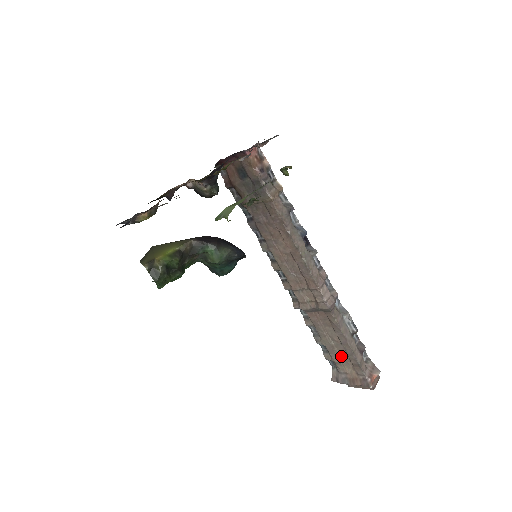
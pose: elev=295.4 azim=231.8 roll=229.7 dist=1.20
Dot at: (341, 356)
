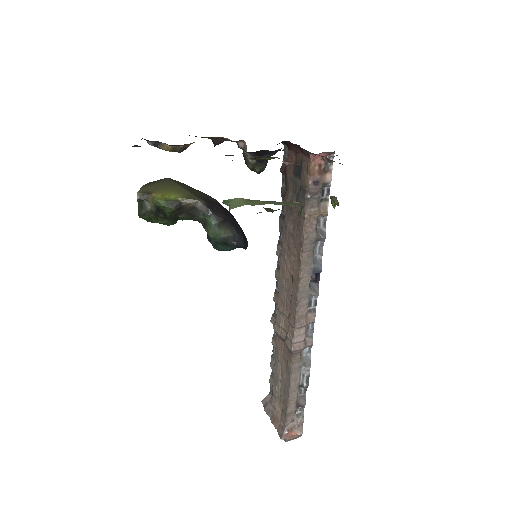
Dot at: (280, 392)
